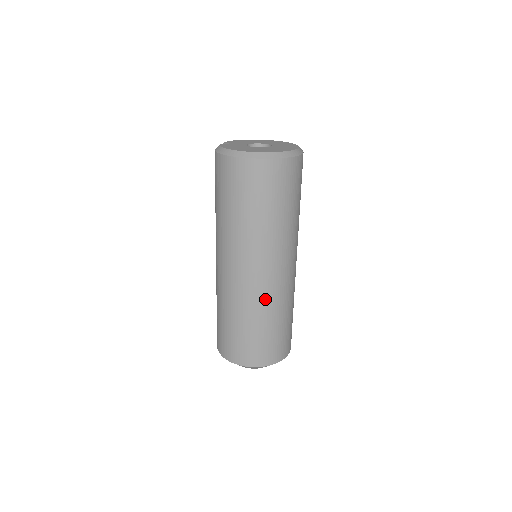
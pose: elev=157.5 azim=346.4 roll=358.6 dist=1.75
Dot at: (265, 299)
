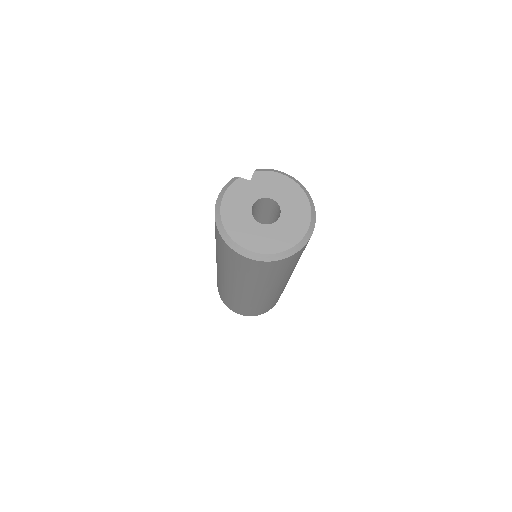
Dot at: (231, 293)
